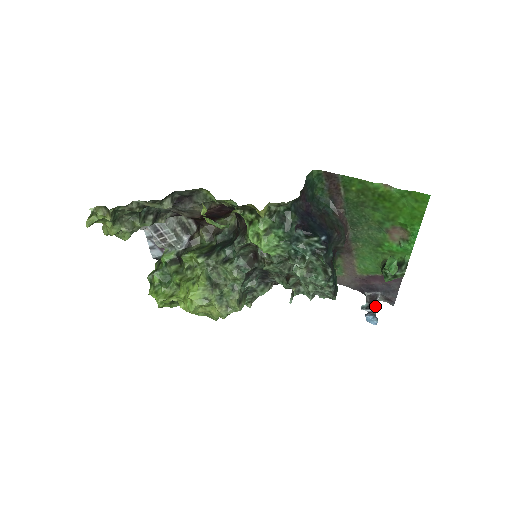
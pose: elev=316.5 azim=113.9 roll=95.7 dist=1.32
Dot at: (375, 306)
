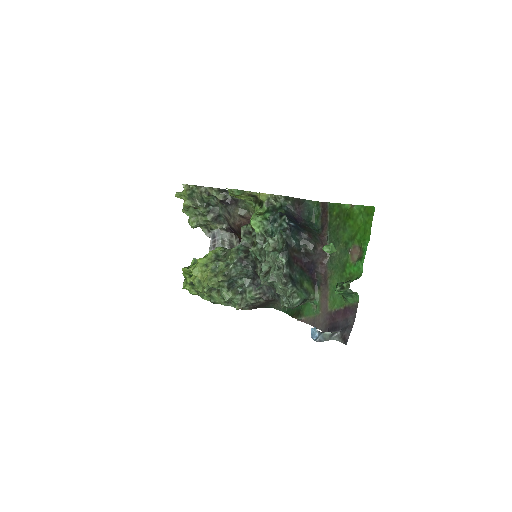
Dot at: (327, 332)
